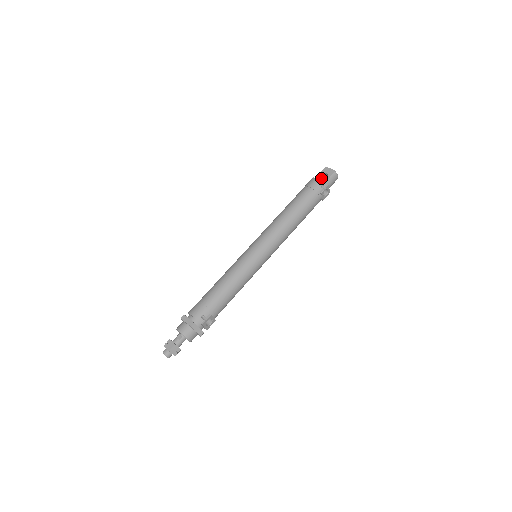
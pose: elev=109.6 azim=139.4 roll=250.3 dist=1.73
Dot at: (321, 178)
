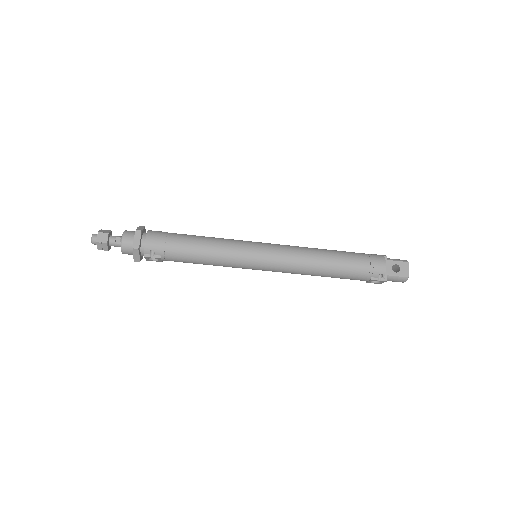
Dot at: (391, 267)
